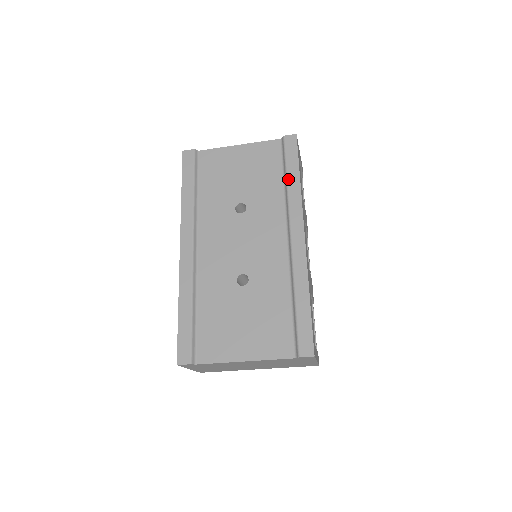
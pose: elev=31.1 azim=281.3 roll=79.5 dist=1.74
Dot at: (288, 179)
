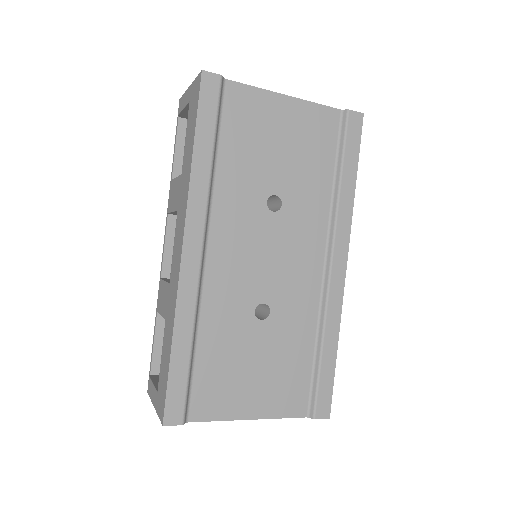
Dot at: (343, 180)
